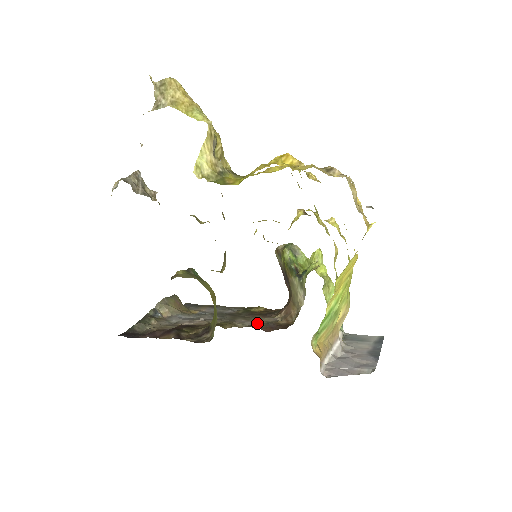
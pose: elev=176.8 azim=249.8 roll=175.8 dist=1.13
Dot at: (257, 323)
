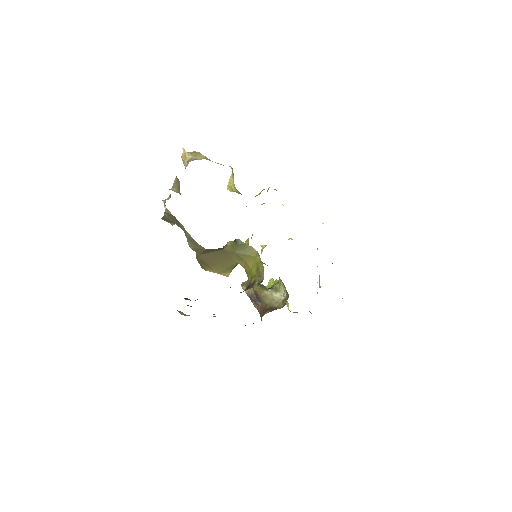
Dot at: occluded
